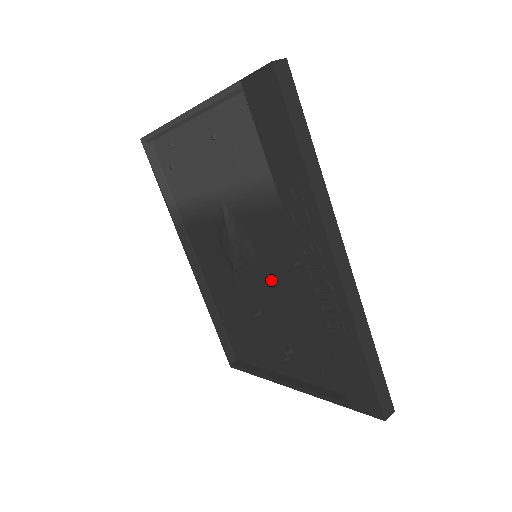
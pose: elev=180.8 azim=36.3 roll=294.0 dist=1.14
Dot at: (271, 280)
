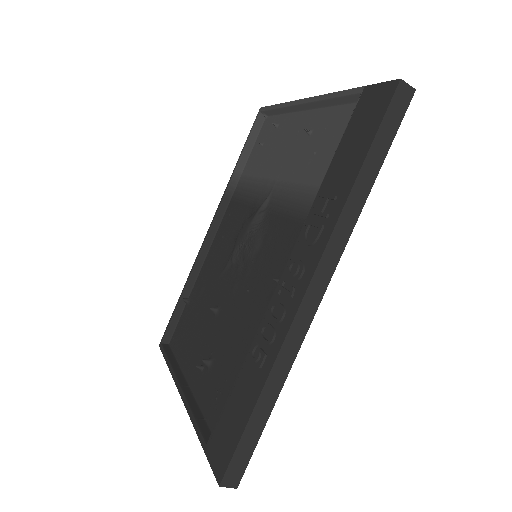
Dot at: (249, 285)
